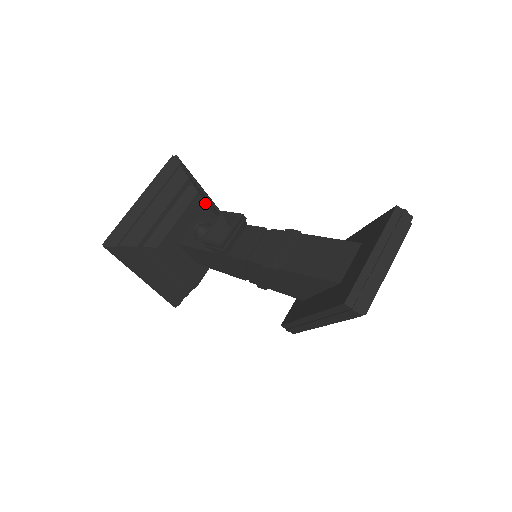
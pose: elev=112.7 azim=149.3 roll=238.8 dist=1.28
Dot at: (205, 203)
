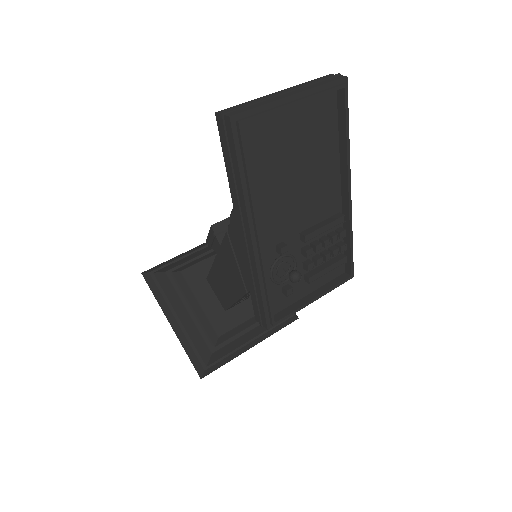
Dot at: occluded
